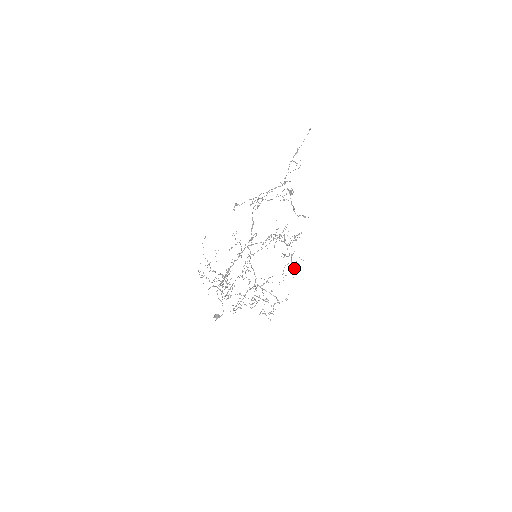
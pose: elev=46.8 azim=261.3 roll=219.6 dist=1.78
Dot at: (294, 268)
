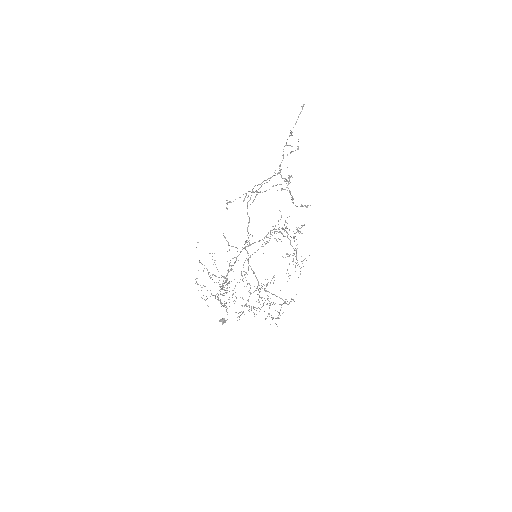
Dot at: occluded
